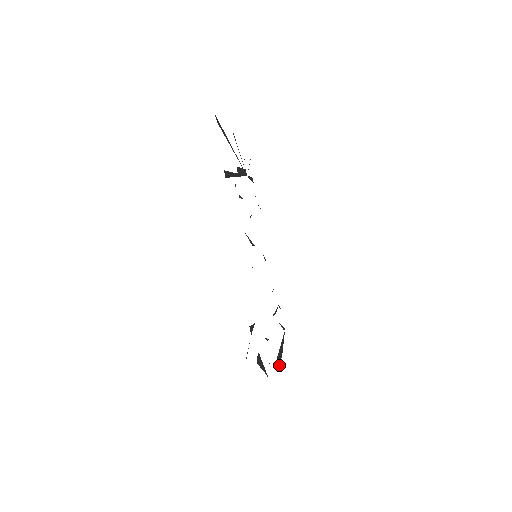
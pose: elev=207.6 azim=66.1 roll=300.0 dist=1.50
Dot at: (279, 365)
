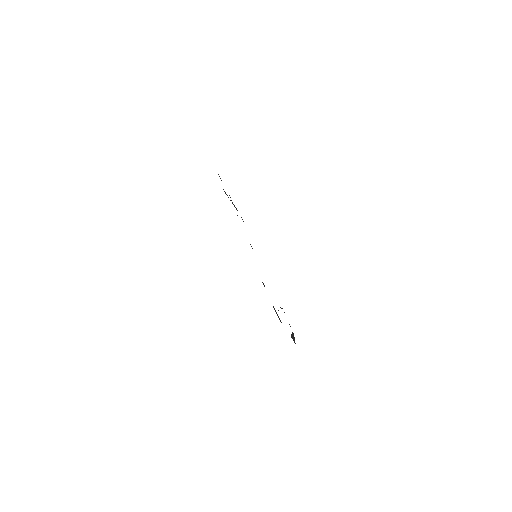
Dot at: occluded
